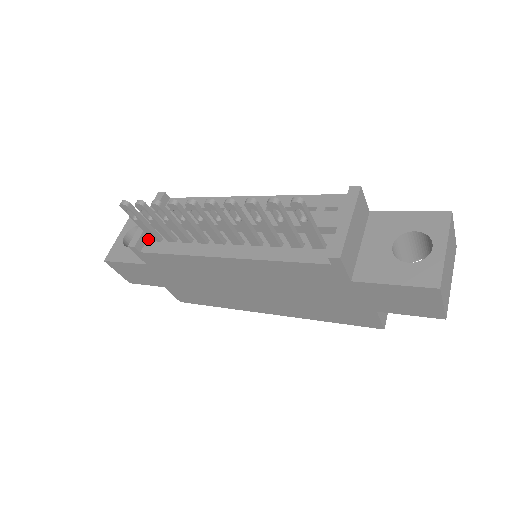
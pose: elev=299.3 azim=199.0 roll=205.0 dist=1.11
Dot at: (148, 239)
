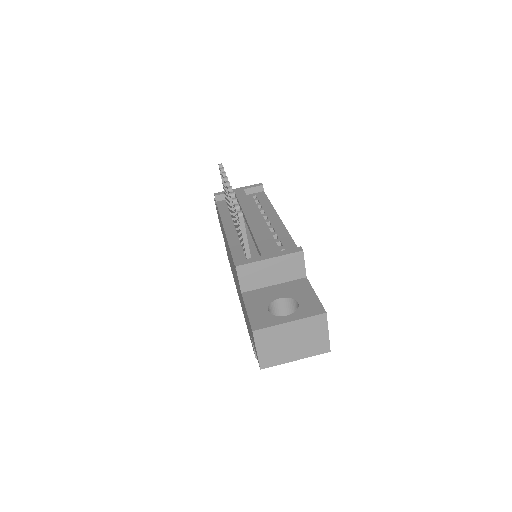
Dot at: occluded
